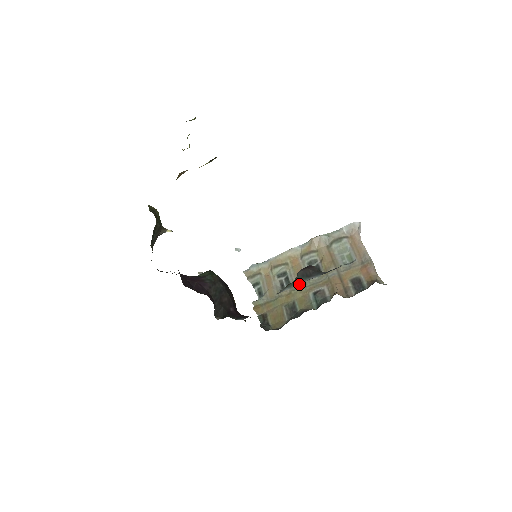
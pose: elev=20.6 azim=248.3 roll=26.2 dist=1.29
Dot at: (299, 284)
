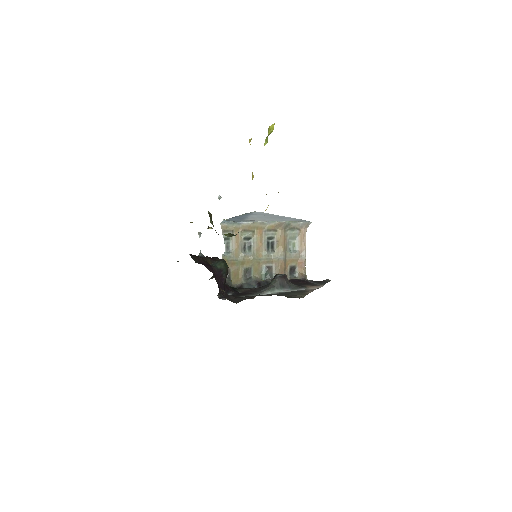
Dot at: (258, 254)
